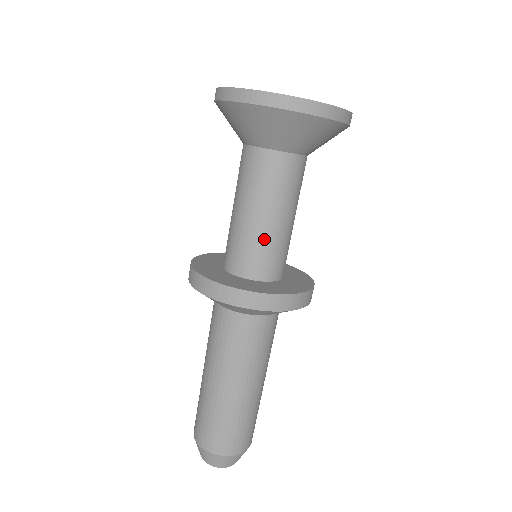
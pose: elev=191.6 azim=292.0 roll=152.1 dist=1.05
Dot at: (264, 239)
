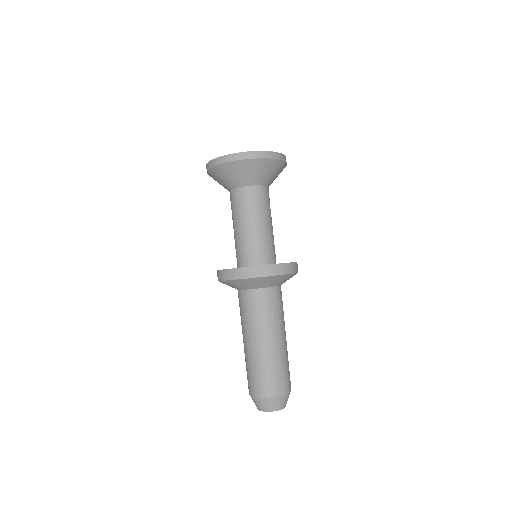
Dot at: (257, 238)
